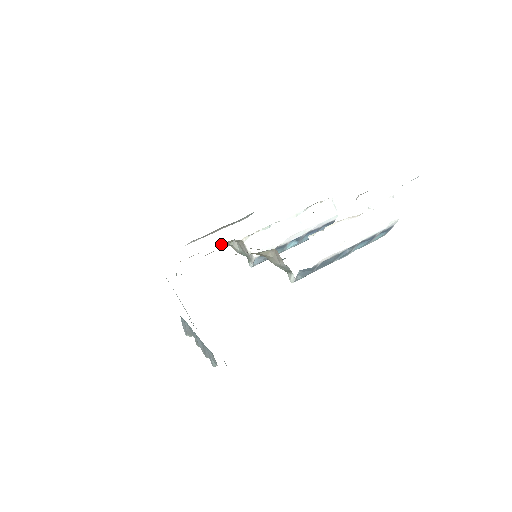
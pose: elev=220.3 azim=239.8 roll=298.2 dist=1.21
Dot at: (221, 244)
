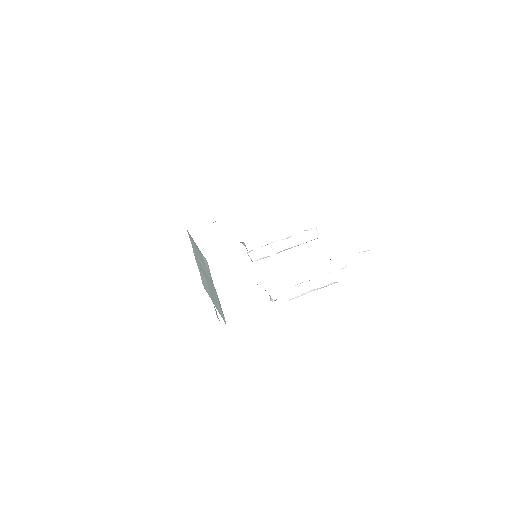
Dot at: occluded
